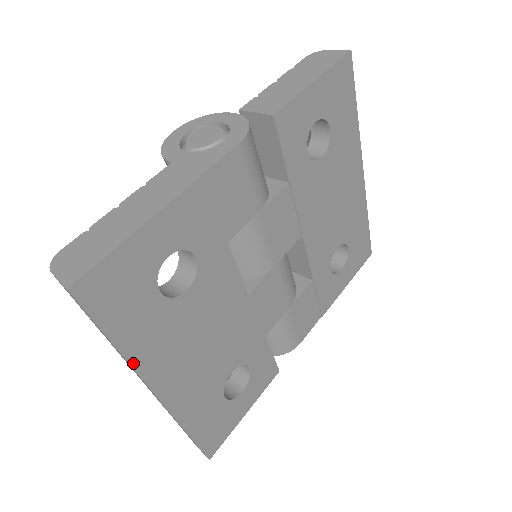
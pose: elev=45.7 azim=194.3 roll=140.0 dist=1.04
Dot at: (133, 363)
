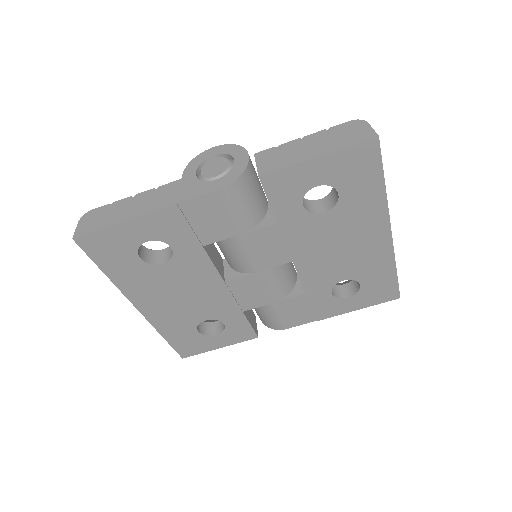
Dot at: (119, 287)
